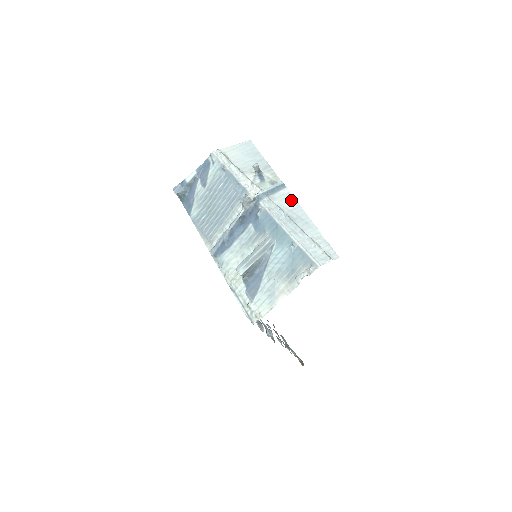
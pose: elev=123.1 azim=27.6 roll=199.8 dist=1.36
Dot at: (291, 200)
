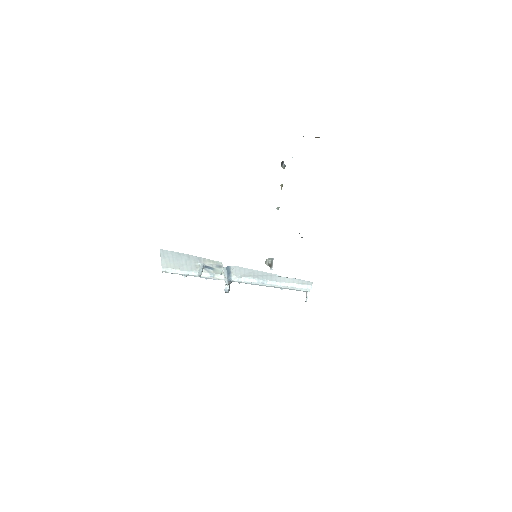
Dot at: (244, 270)
